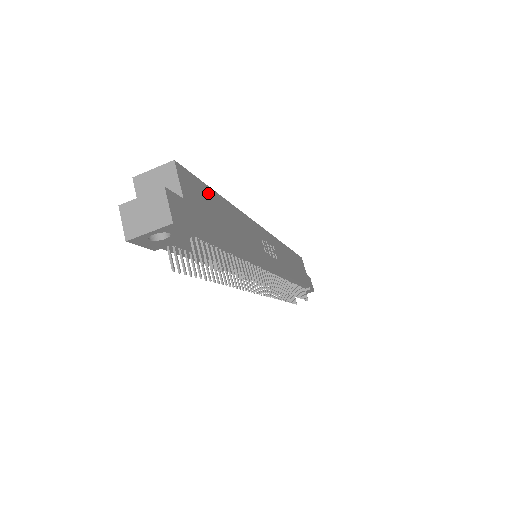
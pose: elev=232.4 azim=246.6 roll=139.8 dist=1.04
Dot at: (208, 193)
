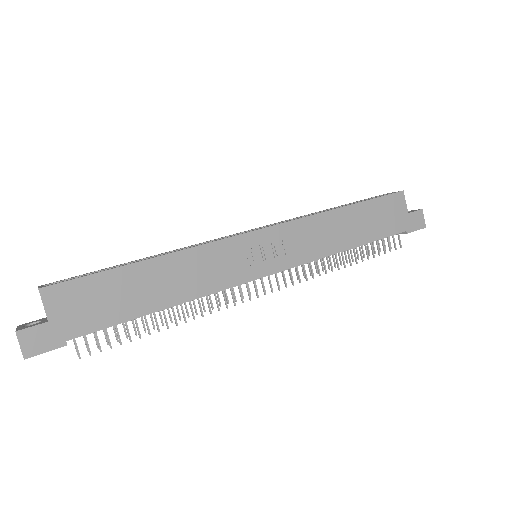
Dot at: (105, 279)
